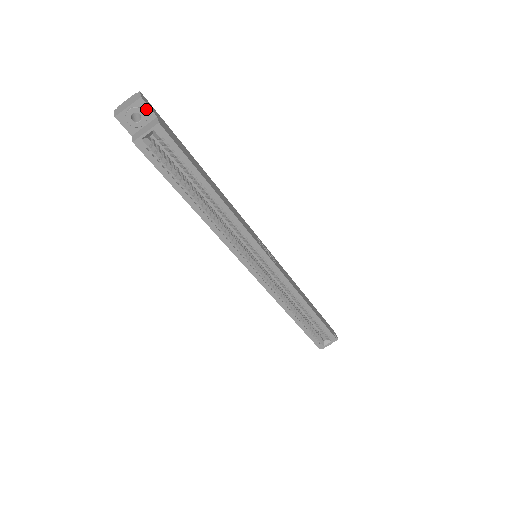
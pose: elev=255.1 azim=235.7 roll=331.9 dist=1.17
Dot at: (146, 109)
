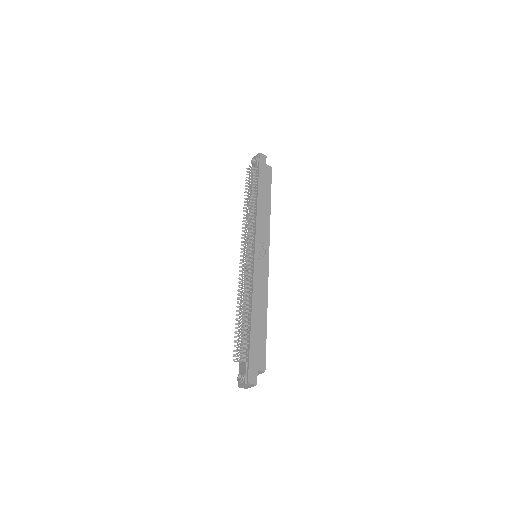
Dot at: (256, 378)
